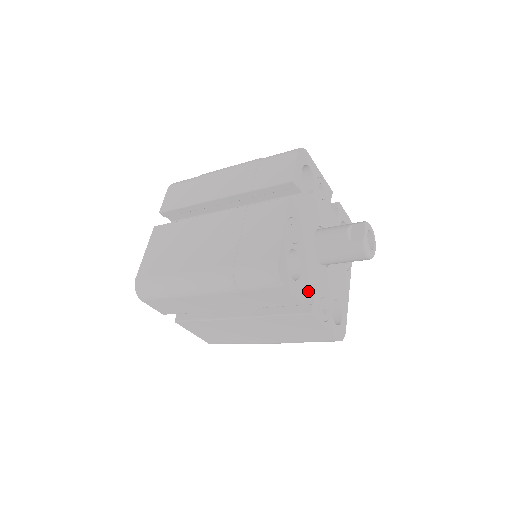
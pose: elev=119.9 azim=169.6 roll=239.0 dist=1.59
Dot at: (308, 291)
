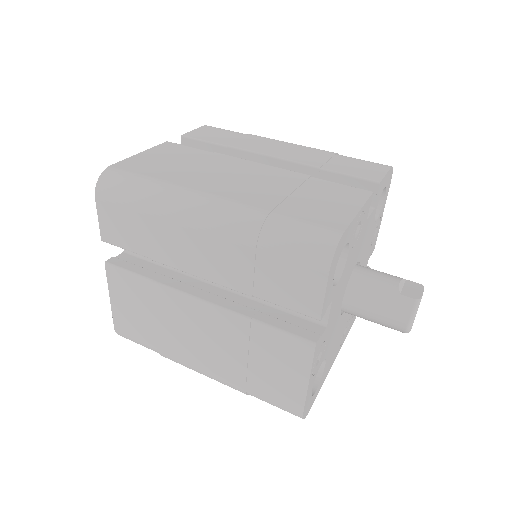
Dot at: occluded
